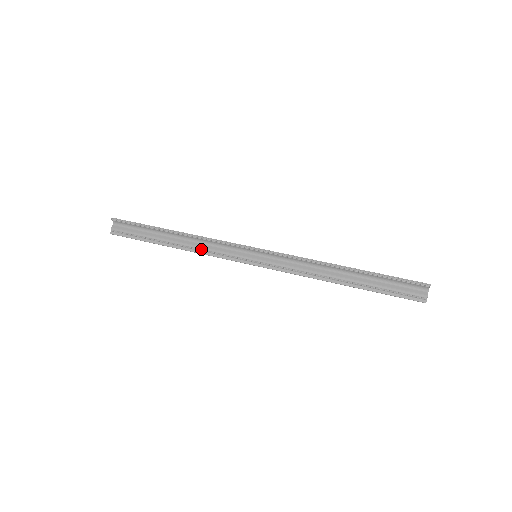
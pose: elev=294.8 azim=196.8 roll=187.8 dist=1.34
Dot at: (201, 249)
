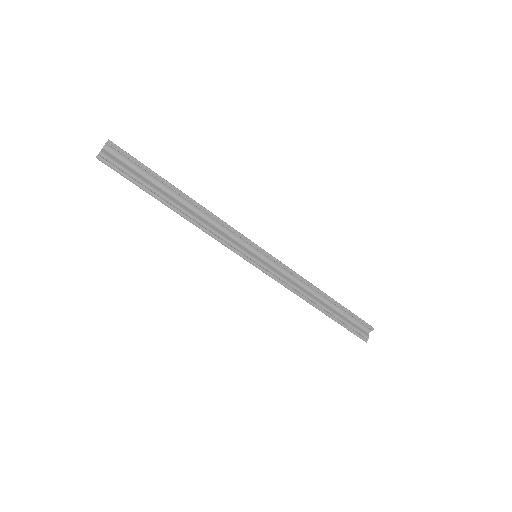
Dot at: (206, 226)
